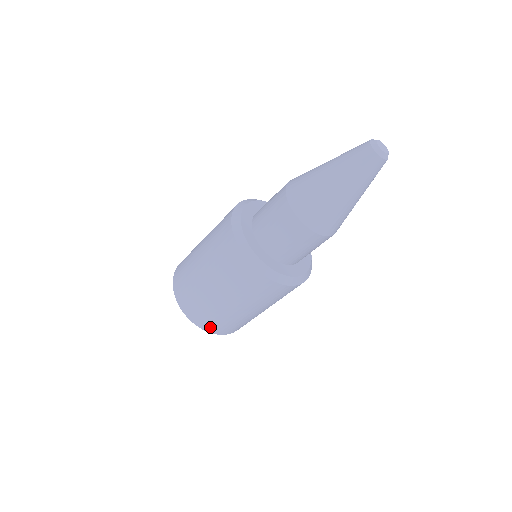
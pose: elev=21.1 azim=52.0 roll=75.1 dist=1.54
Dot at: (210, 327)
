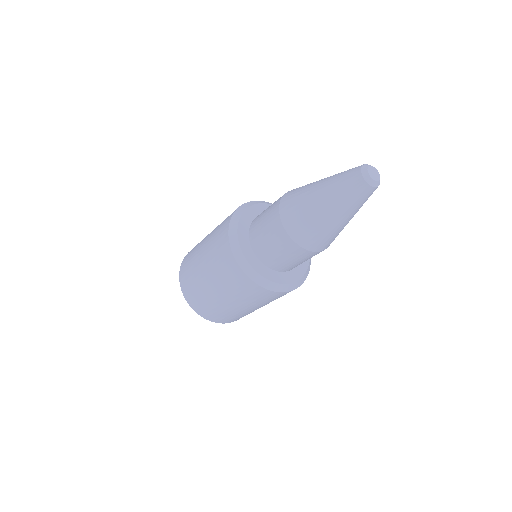
Dot at: (220, 320)
